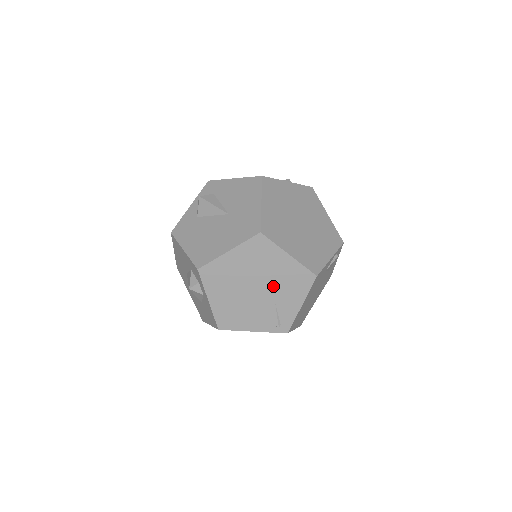
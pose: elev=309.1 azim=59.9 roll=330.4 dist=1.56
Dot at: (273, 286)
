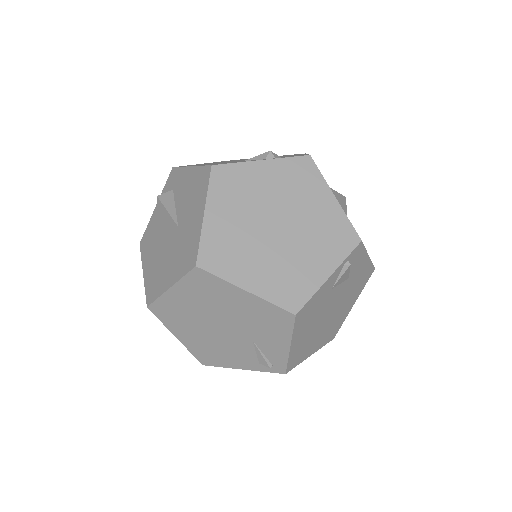
Dot at: (243, 325)
